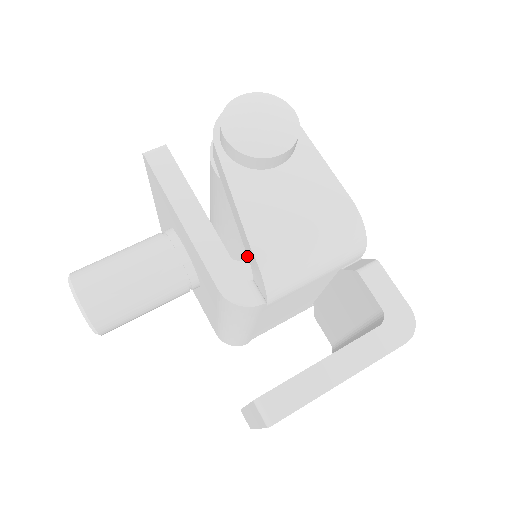
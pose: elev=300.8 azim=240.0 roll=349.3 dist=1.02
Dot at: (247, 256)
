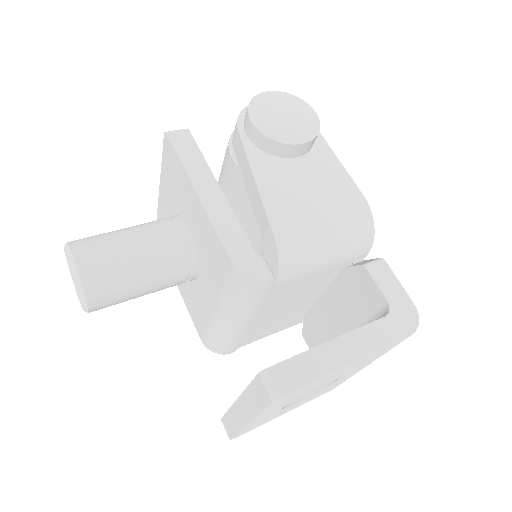
Dot at: occluded
